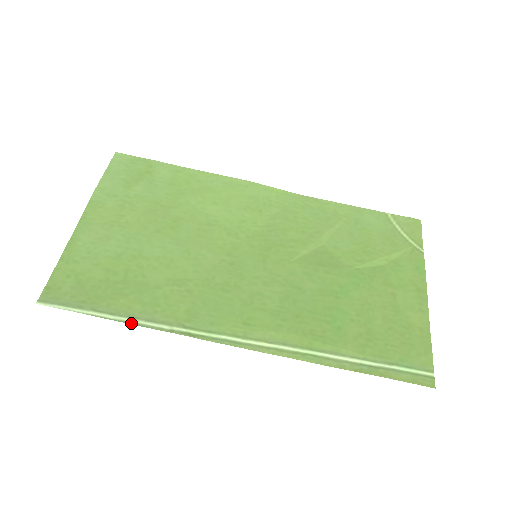
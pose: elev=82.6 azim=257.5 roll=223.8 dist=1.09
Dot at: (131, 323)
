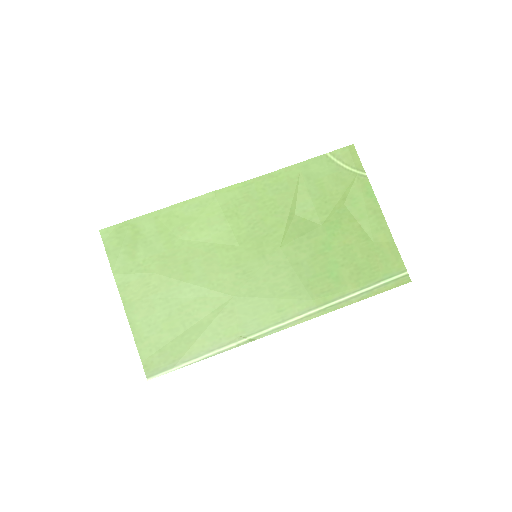
Dot at: occluded
